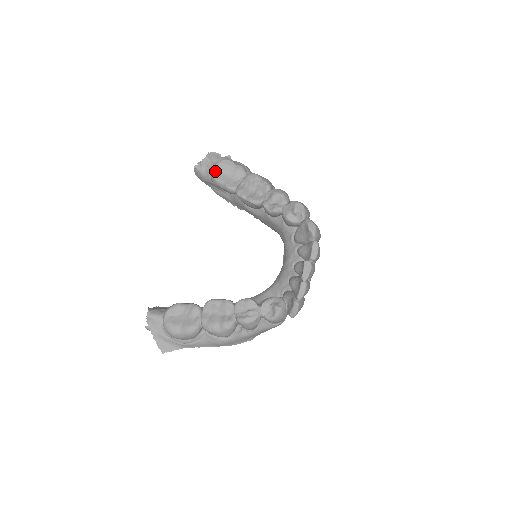
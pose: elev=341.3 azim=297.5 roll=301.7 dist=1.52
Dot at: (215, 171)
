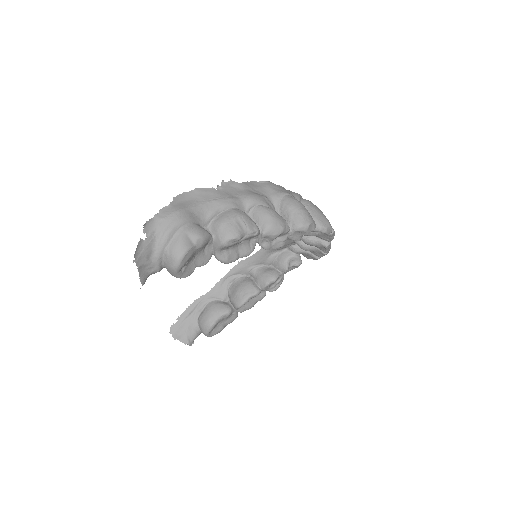
Dot at: (181, 274)
